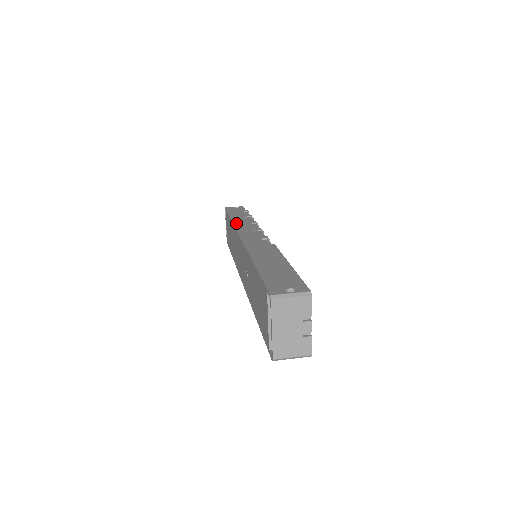
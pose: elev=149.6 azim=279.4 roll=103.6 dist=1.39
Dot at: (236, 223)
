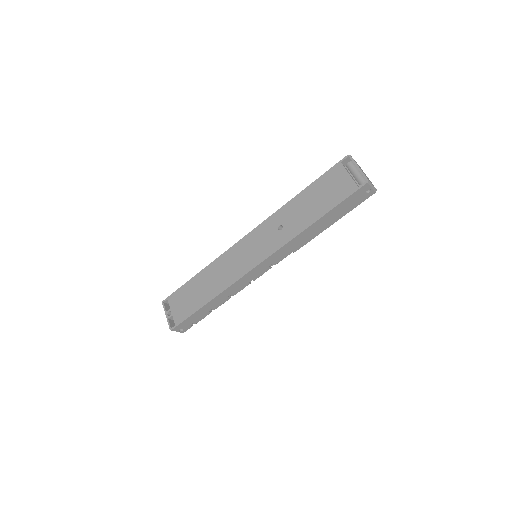
Dot at: (216, 260)
